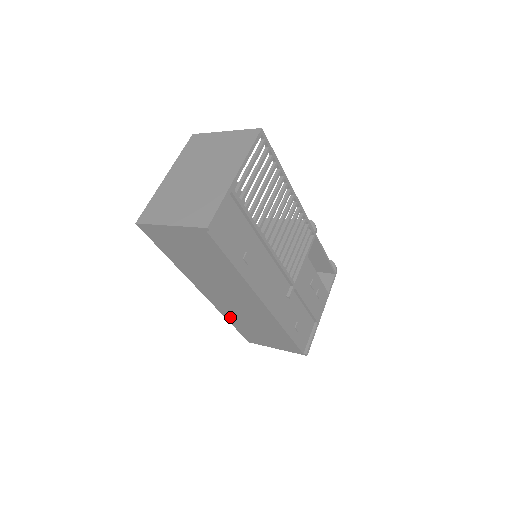
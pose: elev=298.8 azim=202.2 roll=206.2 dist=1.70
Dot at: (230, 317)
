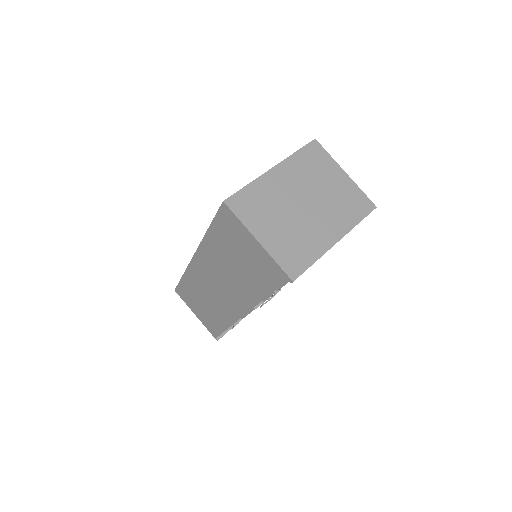
Dot at: (190, 278)
